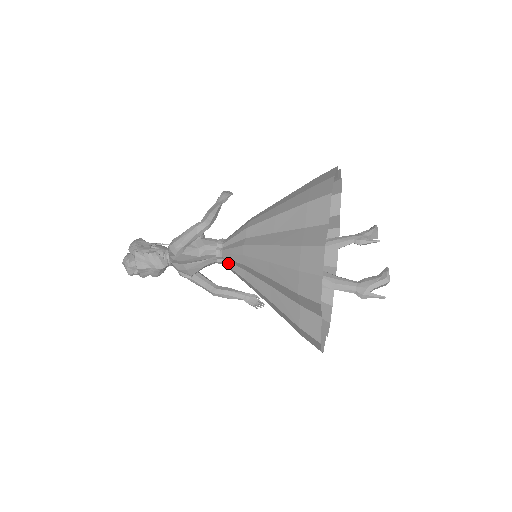
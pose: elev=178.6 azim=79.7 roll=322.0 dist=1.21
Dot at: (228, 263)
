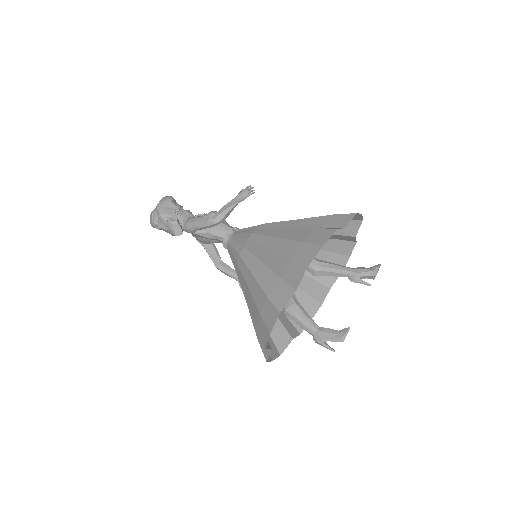
Dot at: occluded
